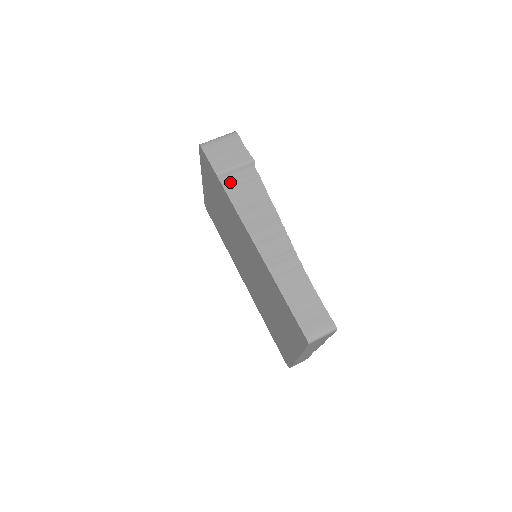
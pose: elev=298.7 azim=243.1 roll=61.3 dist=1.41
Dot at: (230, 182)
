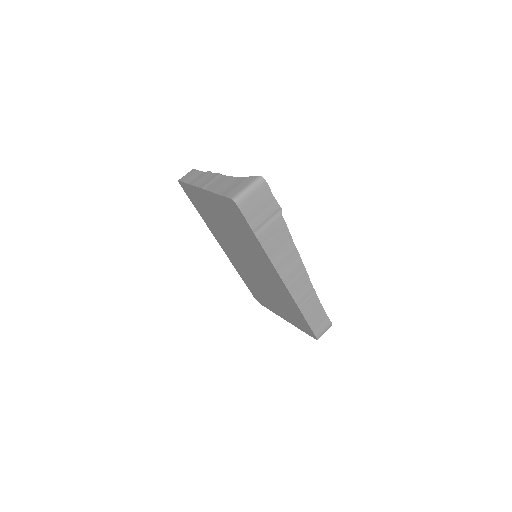
Dot at: (265, 237)
